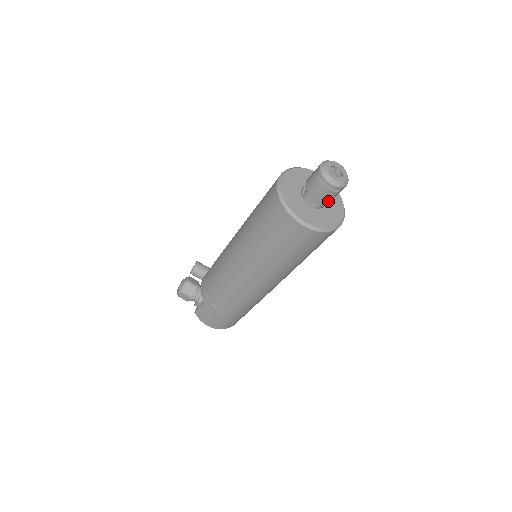
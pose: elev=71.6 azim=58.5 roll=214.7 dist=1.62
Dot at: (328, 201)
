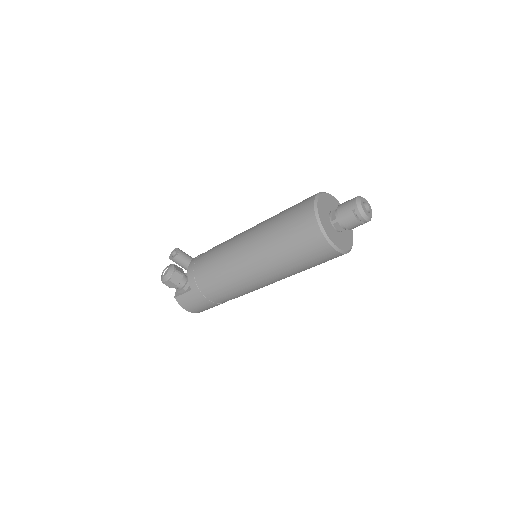
Dot at: occluded
